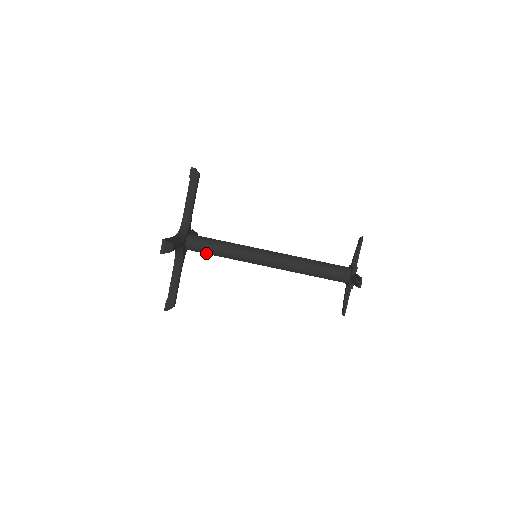
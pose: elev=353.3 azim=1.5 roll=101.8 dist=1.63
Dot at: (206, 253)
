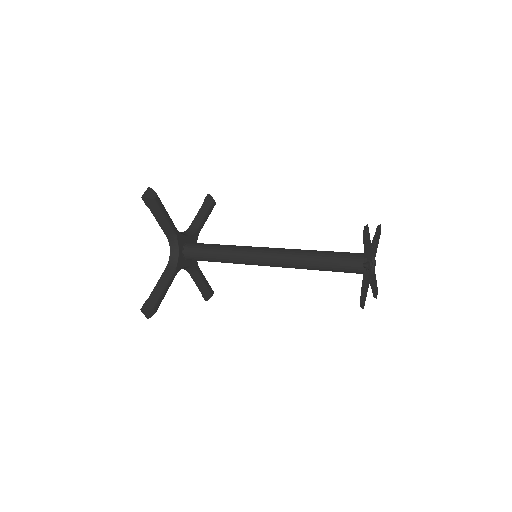
Dot at: (203, 256)
